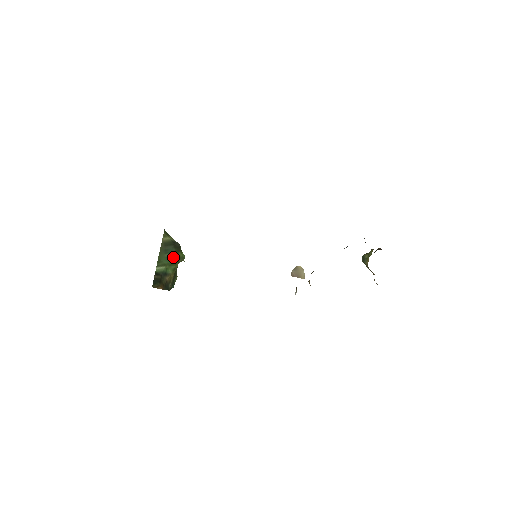
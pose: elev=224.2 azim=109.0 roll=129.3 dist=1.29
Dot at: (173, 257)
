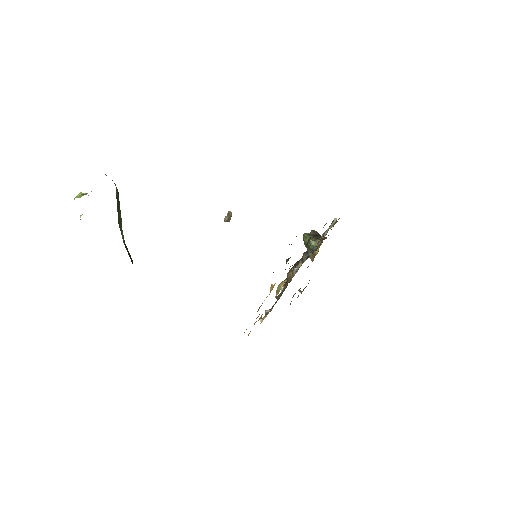
Dot at: occluded
